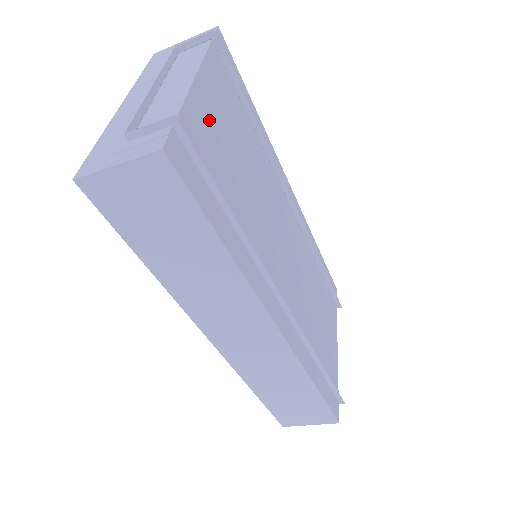
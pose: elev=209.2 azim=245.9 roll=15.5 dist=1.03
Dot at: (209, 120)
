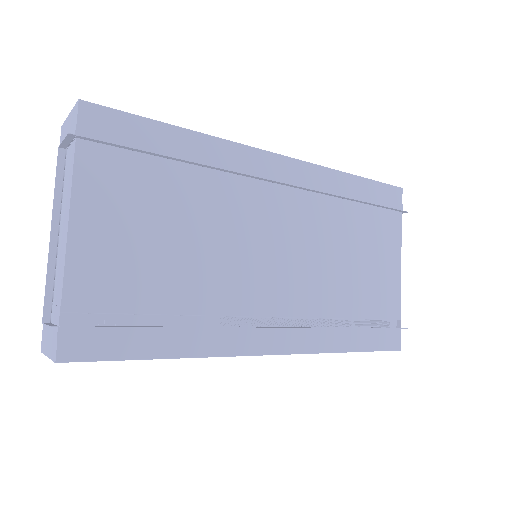
Dot at: (105, 253)
